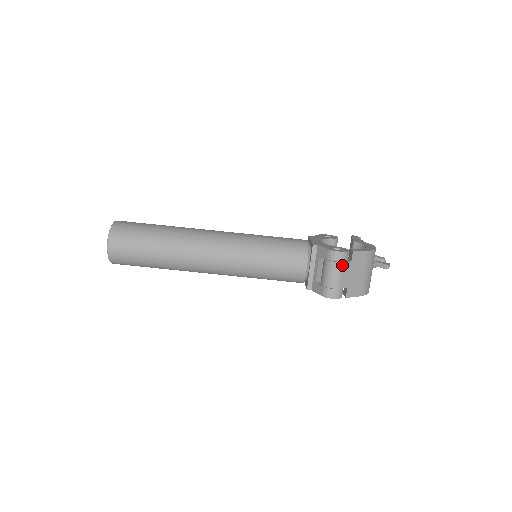
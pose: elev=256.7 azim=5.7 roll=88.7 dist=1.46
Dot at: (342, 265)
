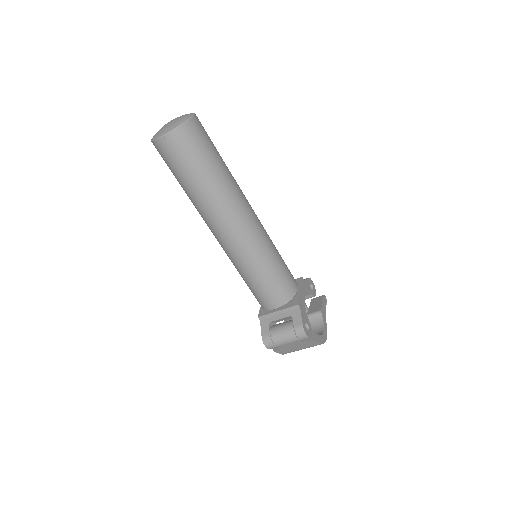
Dot at: (297, 340)
